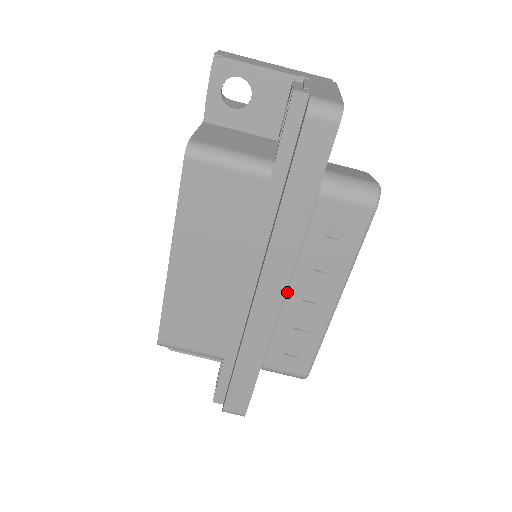
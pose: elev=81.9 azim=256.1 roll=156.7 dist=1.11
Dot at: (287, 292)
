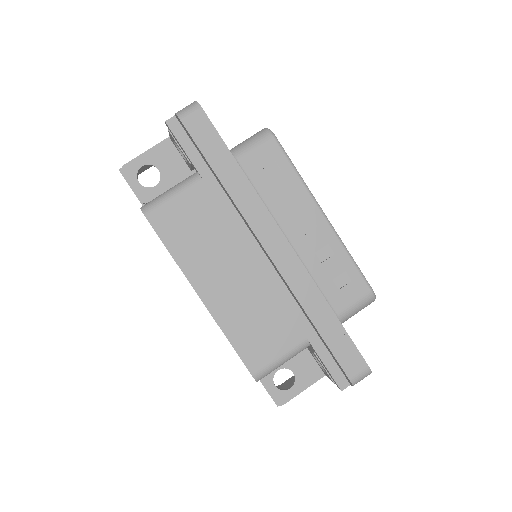
Dot at: (288, 240)
